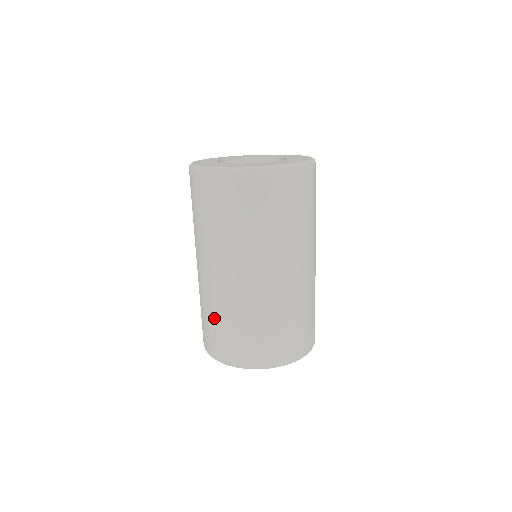
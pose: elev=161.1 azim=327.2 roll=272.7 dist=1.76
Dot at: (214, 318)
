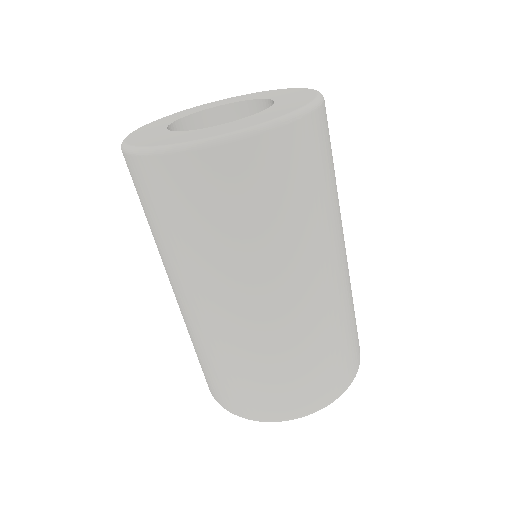
Dot at: occluded
